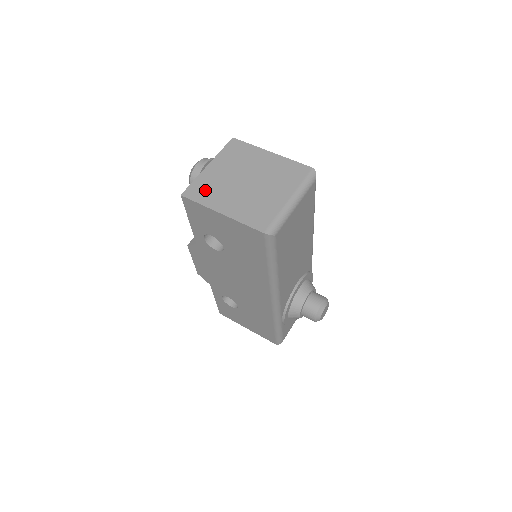
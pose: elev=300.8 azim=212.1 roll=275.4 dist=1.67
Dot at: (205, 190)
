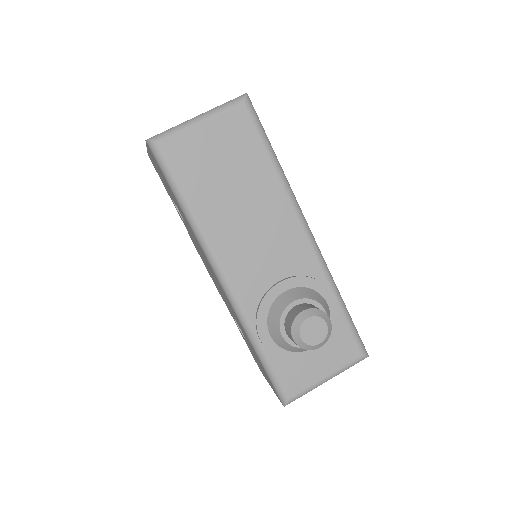
Dot at: occluded
